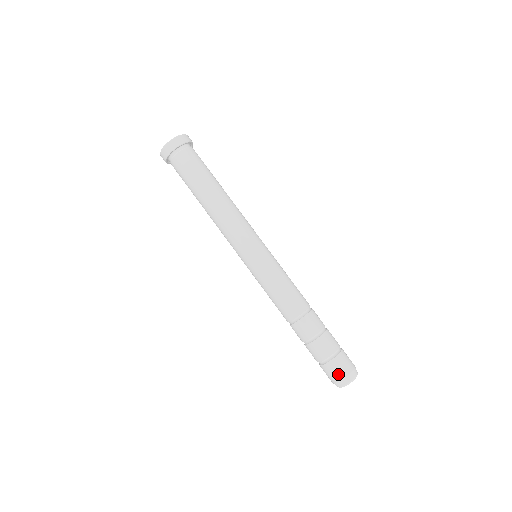
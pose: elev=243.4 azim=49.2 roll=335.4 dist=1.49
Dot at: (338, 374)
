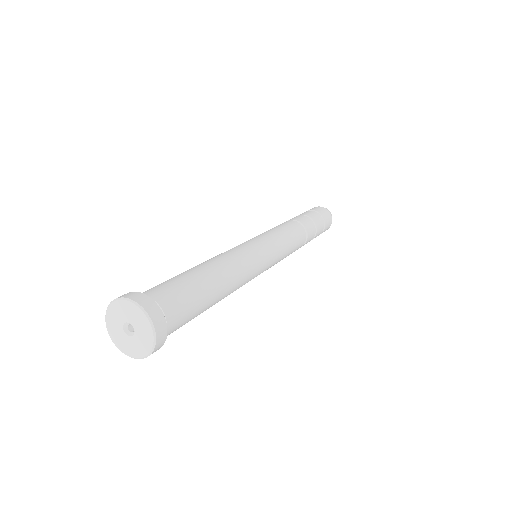
Dot at: occluded
